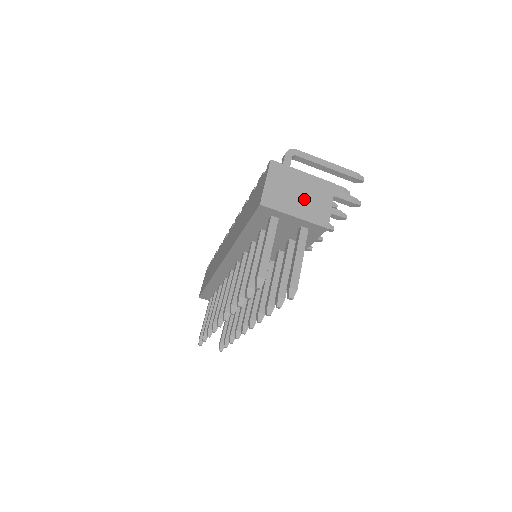
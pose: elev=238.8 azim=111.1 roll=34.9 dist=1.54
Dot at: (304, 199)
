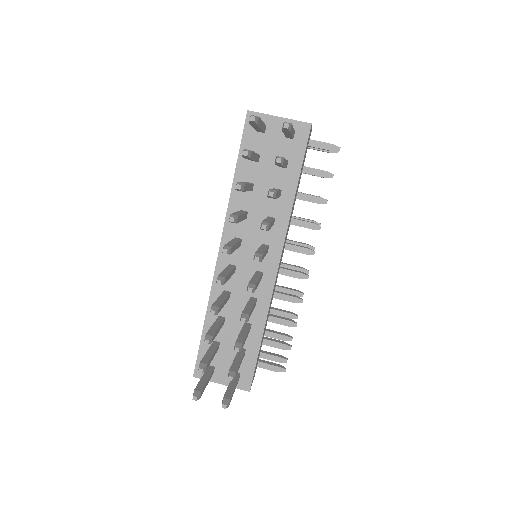
Dot at: occluded
